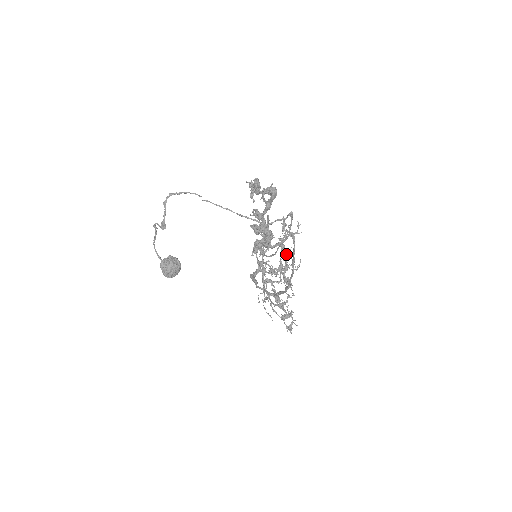
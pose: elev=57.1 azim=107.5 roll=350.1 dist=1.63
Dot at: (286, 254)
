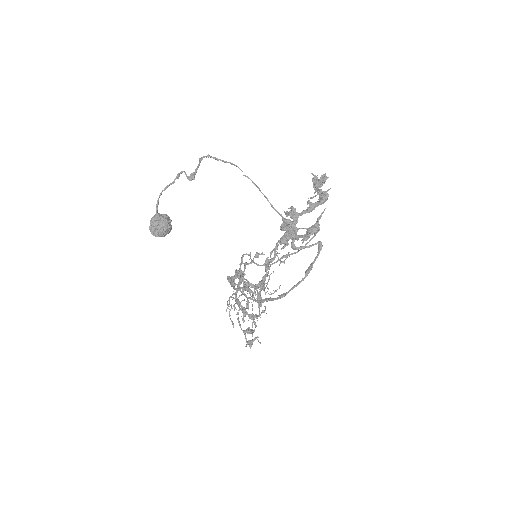
Dot at: (267, 275)
